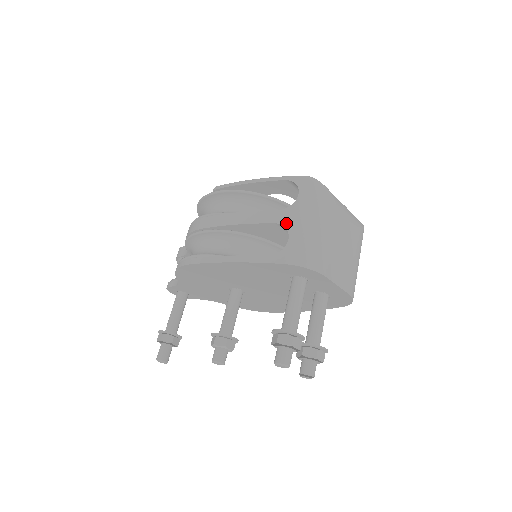
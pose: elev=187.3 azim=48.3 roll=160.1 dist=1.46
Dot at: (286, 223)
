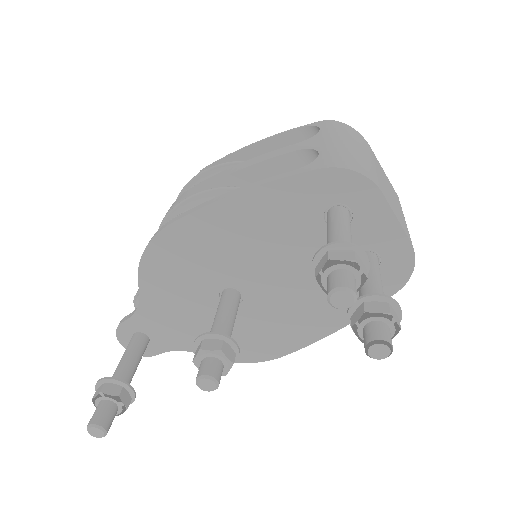
Dot at: (311, 146)
